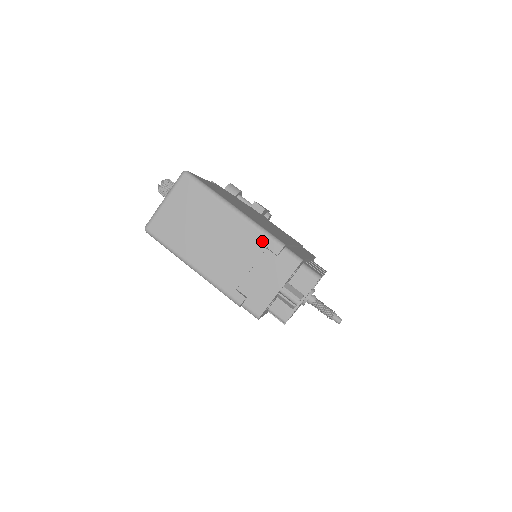
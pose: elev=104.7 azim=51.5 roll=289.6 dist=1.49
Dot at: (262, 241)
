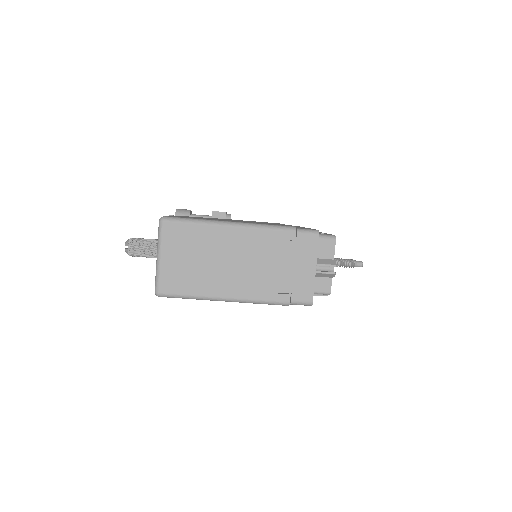
Dot at: (274, 236)
